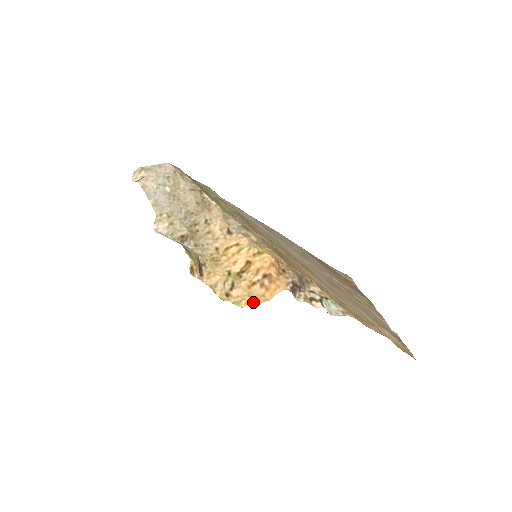
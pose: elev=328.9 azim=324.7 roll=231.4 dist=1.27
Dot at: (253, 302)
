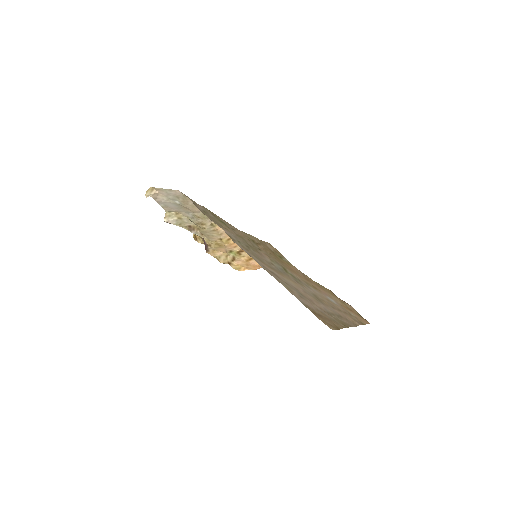
Dot at: (250, 268)
